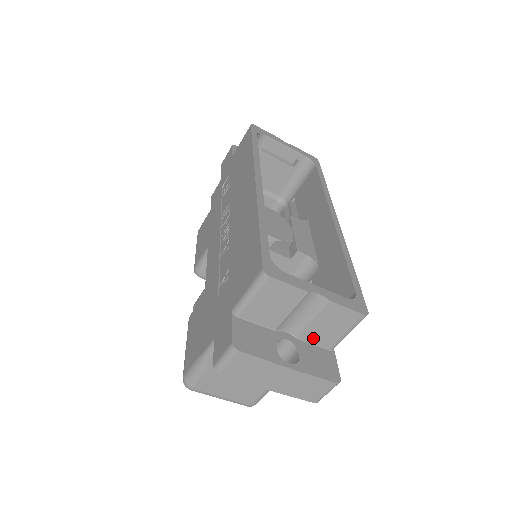
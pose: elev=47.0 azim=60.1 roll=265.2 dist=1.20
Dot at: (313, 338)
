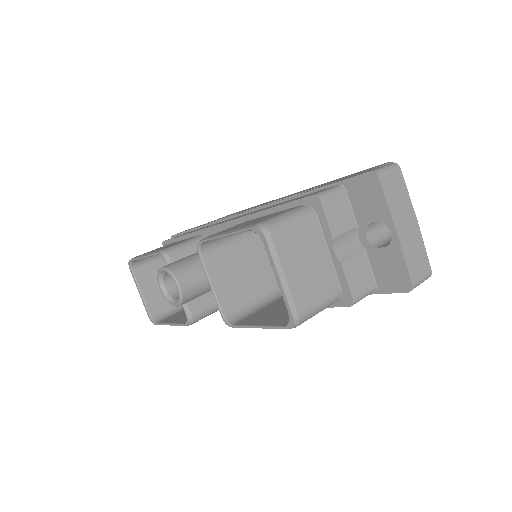
Dot at: occluded
